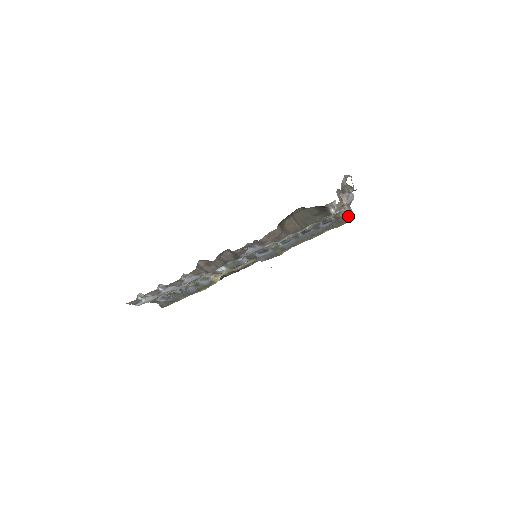
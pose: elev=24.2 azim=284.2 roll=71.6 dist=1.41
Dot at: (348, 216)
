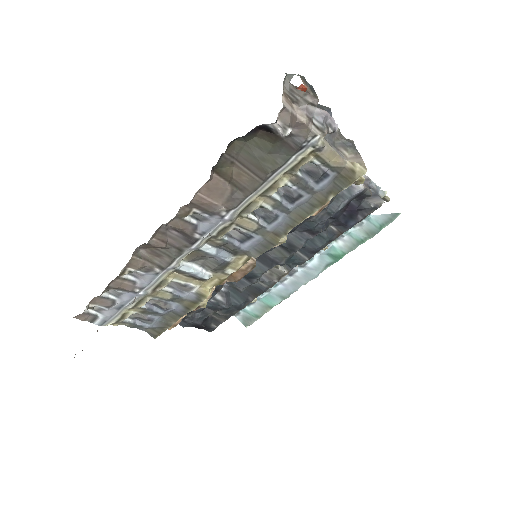
Dot at: (355, 166)
